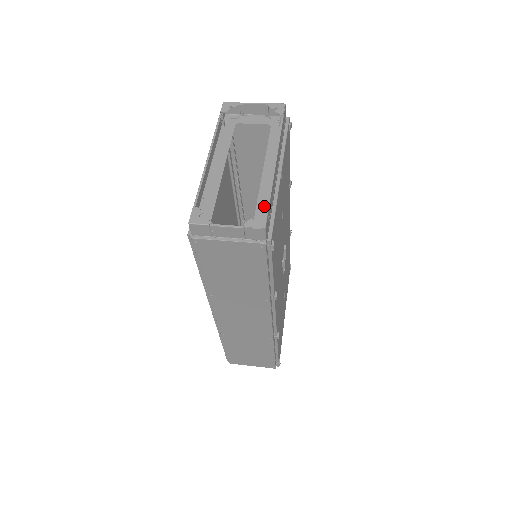
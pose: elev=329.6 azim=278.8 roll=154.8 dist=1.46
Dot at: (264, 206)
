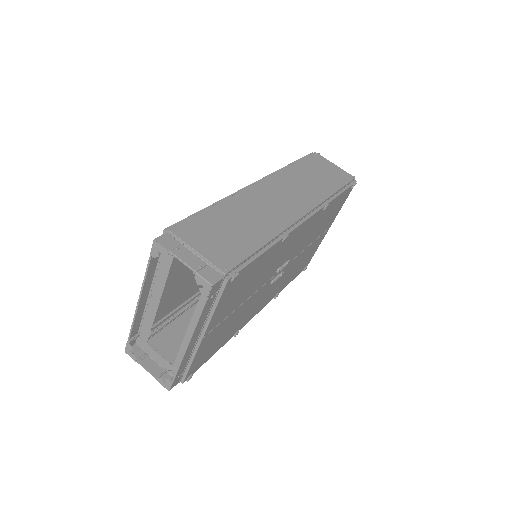
Dot at: occluded
